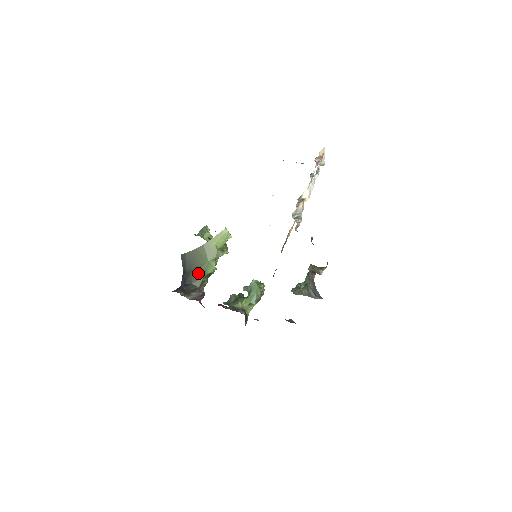
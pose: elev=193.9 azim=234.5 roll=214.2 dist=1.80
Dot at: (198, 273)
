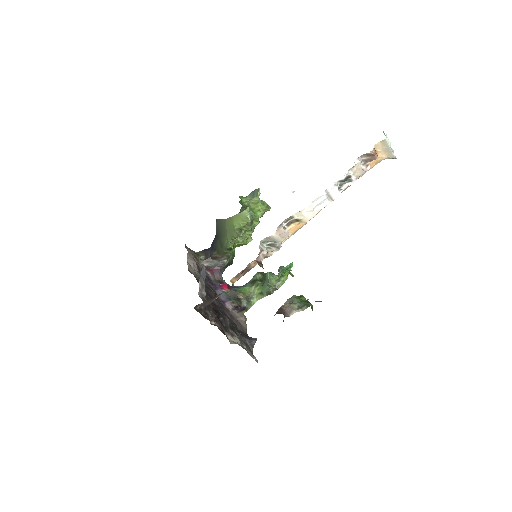
Dot at: (221, 243)
